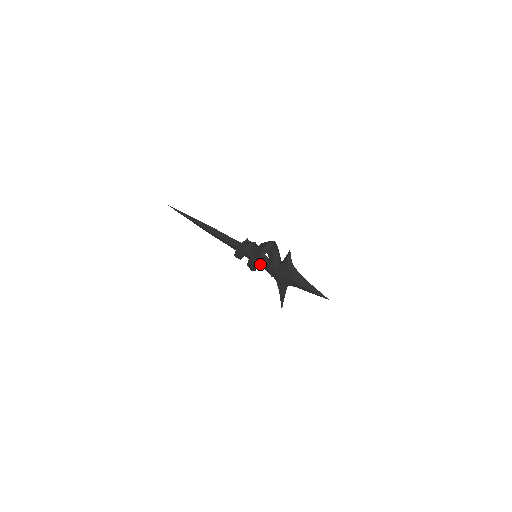
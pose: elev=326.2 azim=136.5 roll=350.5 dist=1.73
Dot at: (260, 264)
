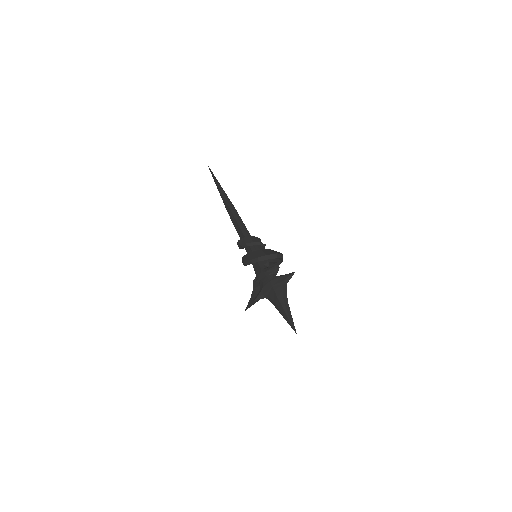
Dot at: (255, 264)
